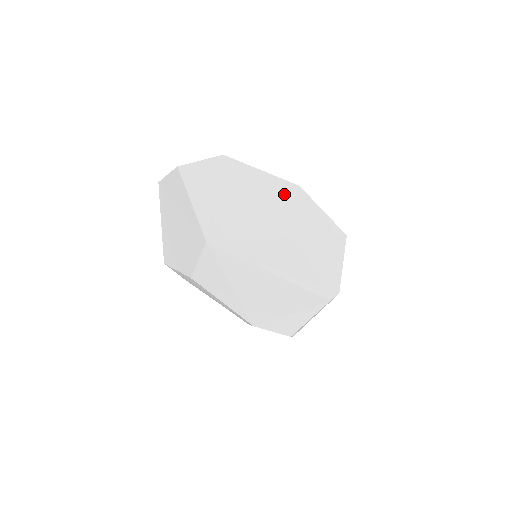
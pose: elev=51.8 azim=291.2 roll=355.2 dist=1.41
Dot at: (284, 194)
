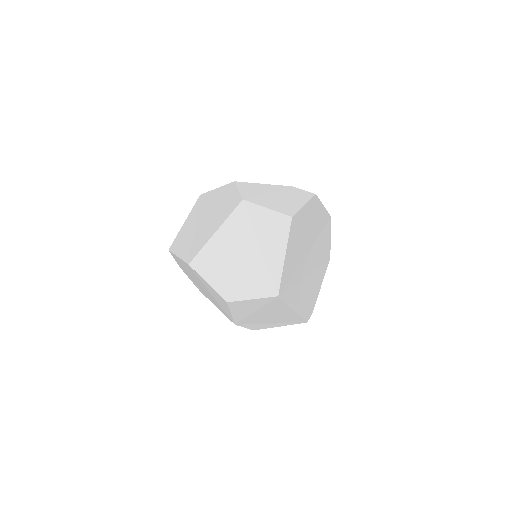
Dot at: (323, 229)
